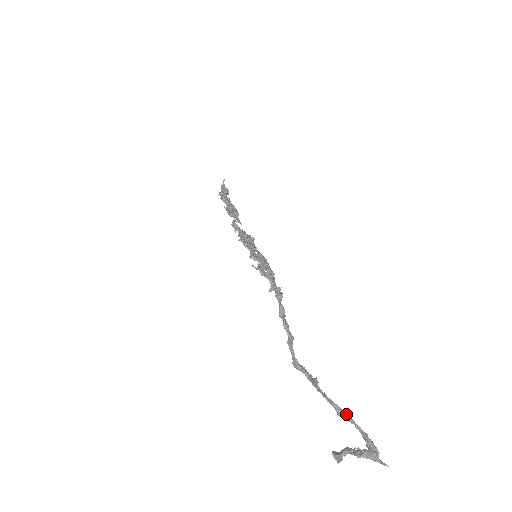
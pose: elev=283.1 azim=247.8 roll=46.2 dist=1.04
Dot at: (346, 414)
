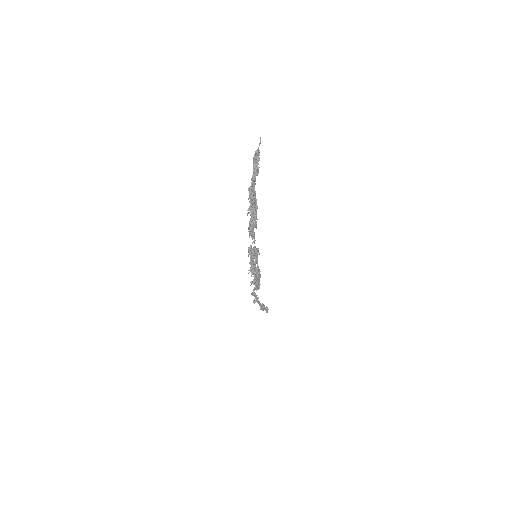
Dot at: (263, 309)
